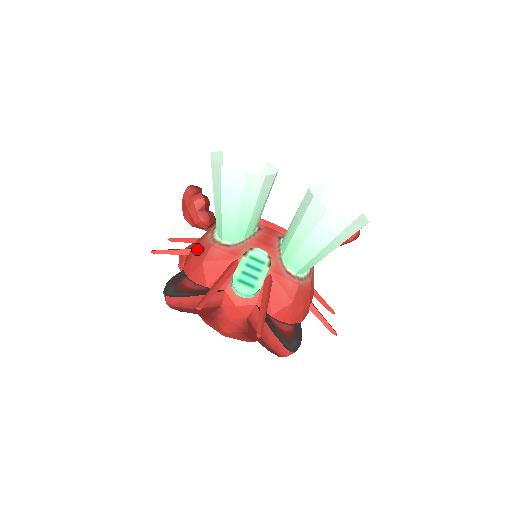
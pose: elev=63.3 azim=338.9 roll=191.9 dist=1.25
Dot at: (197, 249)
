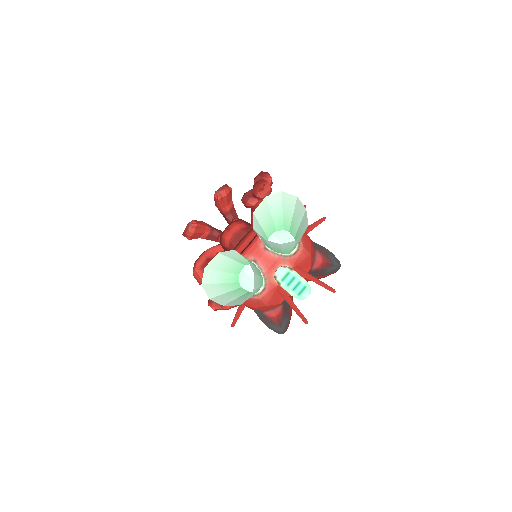
Dot at: (251, 304)
